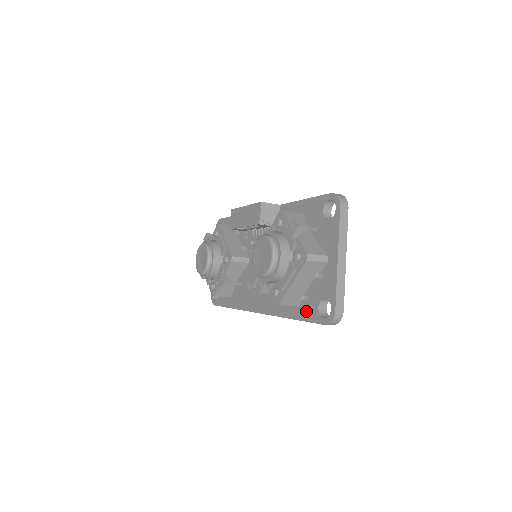
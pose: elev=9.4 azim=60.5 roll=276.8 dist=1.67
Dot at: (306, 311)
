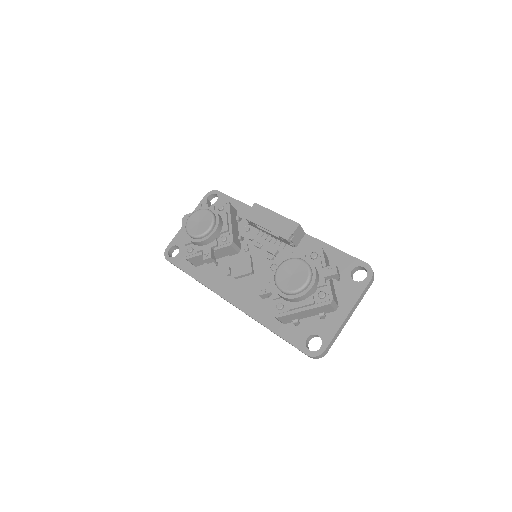
Dot at: (291, 333)
